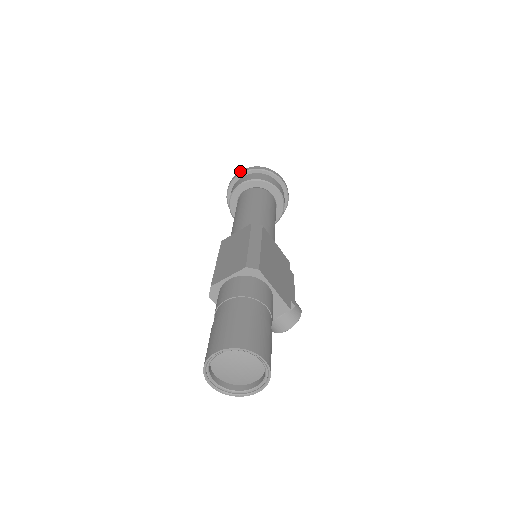
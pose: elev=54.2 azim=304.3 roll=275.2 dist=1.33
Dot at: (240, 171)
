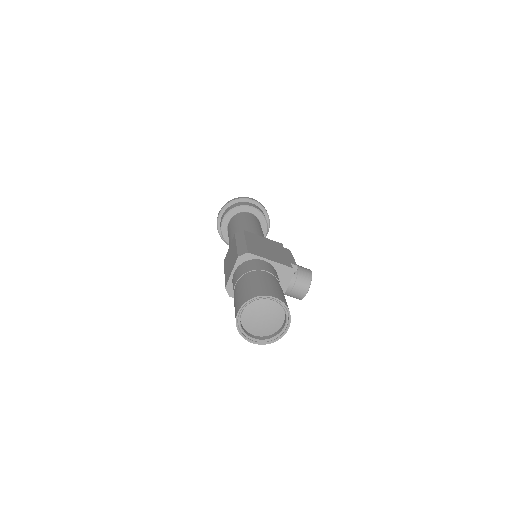
Dot at: (218, 214)
